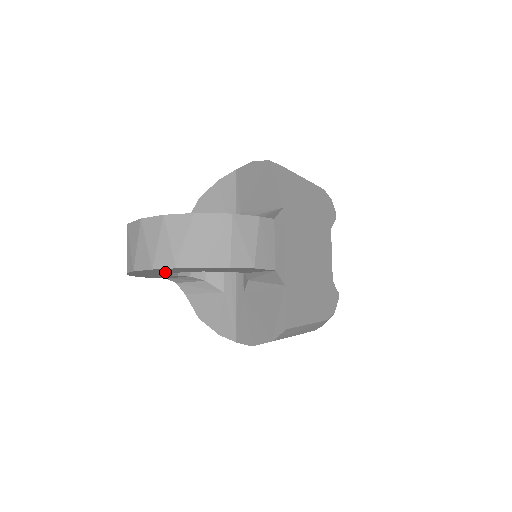
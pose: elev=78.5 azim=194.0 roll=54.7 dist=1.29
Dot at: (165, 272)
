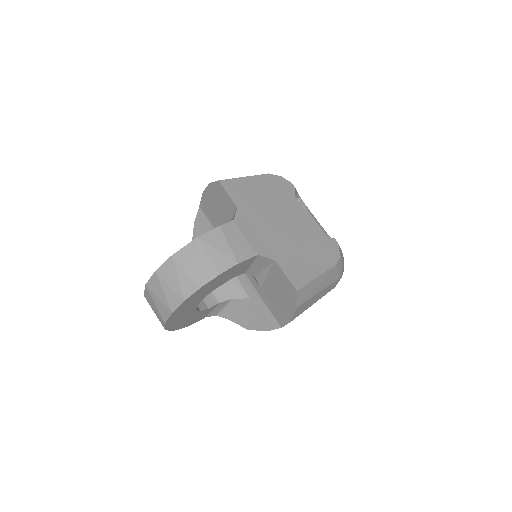
Dot at: (189, 310)
